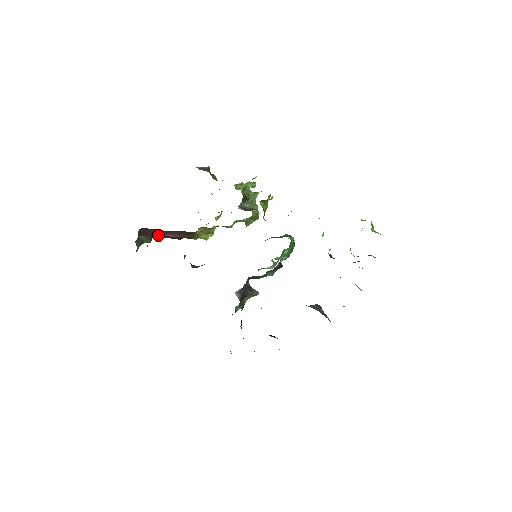
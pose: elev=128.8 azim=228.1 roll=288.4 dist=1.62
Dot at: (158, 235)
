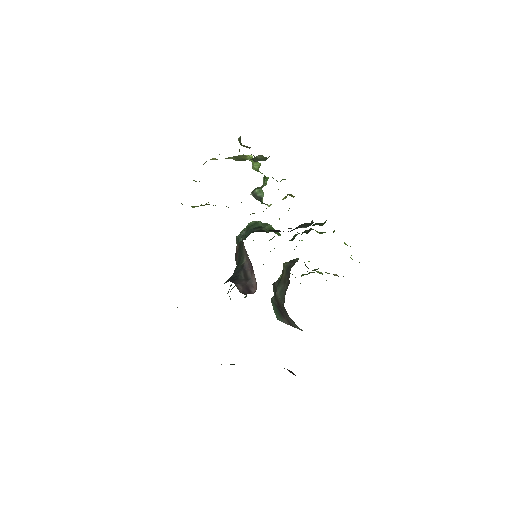
Dot at: occluded
